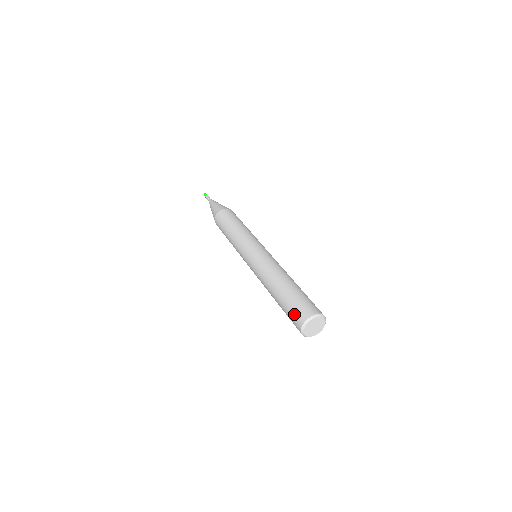
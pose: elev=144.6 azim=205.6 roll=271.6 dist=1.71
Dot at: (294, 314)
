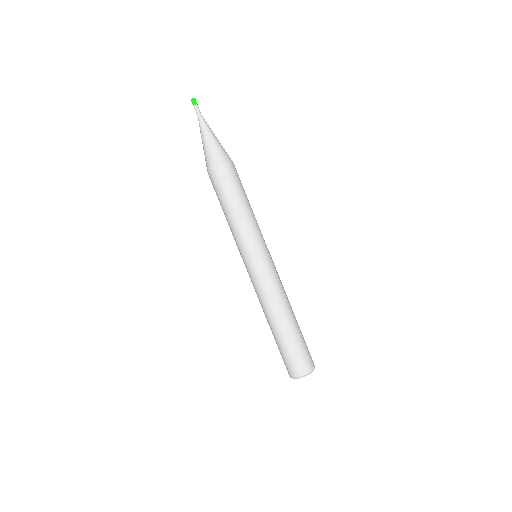
Dot at: (287, 364)
